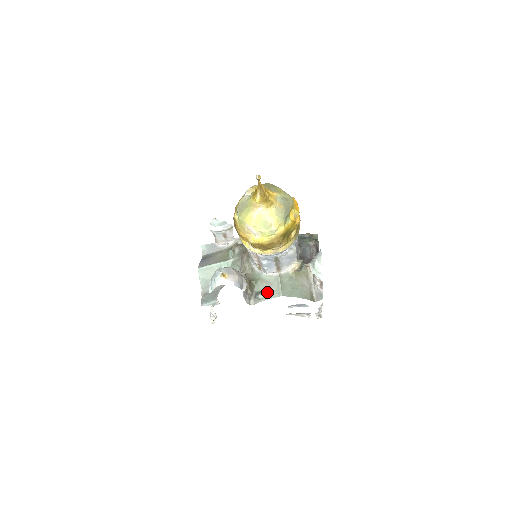
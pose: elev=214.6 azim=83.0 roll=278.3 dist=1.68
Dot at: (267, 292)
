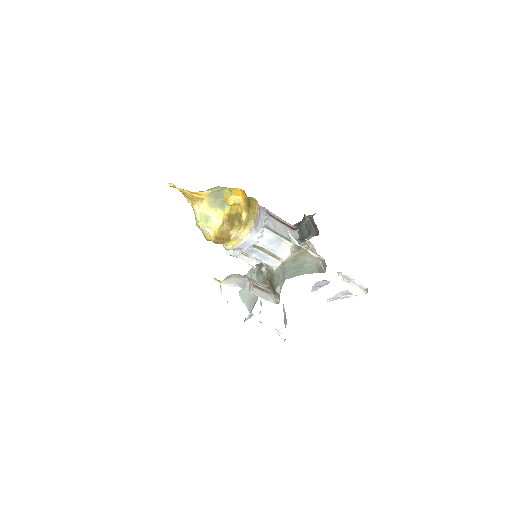
Dot at: (279, 284)
